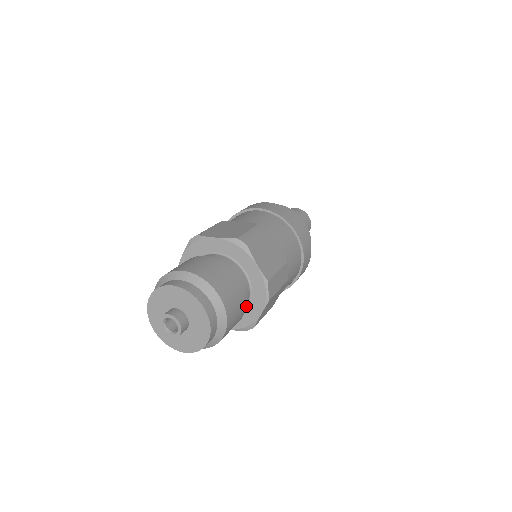
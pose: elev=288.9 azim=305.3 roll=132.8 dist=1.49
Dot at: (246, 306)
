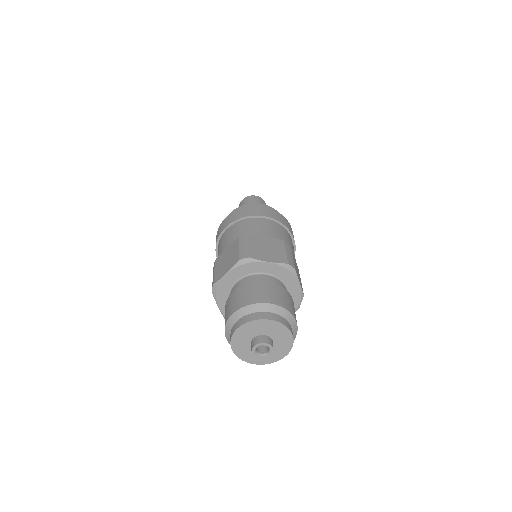
Dot at: occluded
